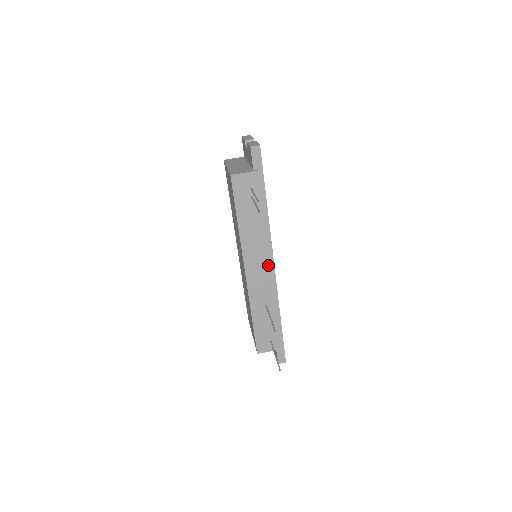
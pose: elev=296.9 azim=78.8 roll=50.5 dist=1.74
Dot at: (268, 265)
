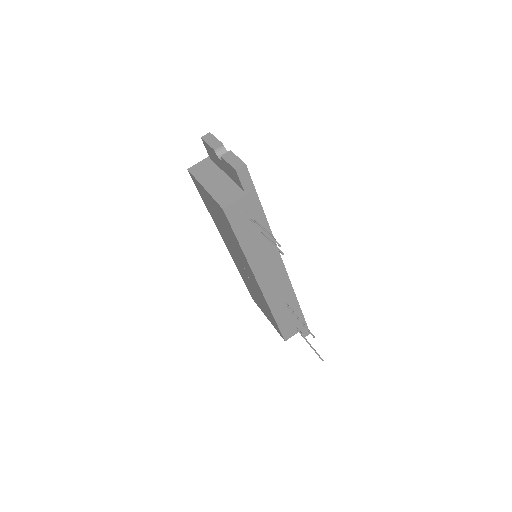
Dot at: (280, 270)
